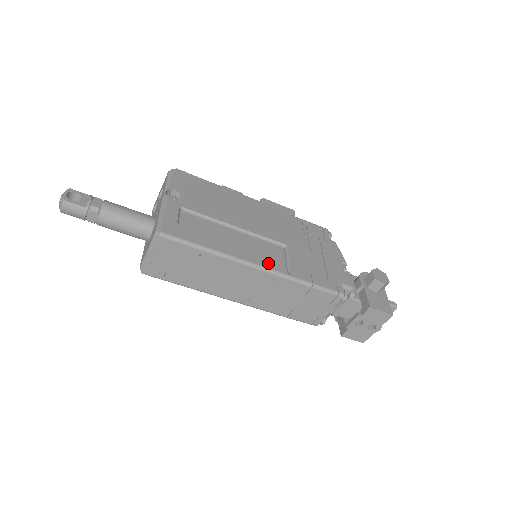
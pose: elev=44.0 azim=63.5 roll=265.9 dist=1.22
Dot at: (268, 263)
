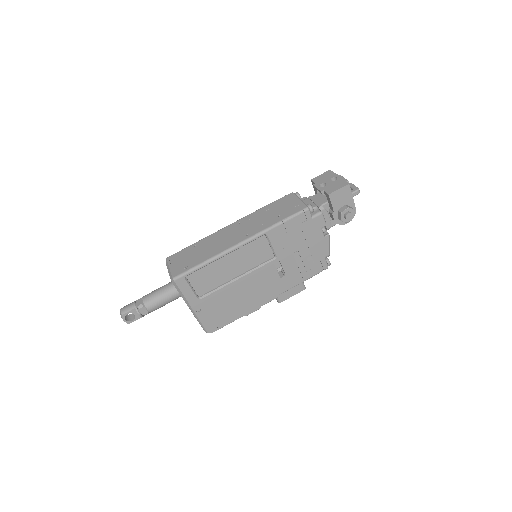
Dot at: occluded
